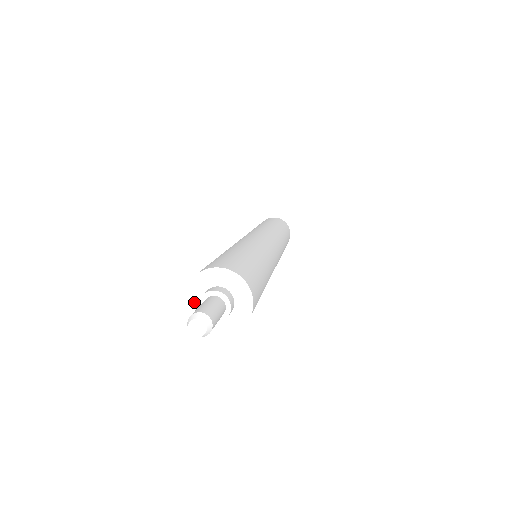
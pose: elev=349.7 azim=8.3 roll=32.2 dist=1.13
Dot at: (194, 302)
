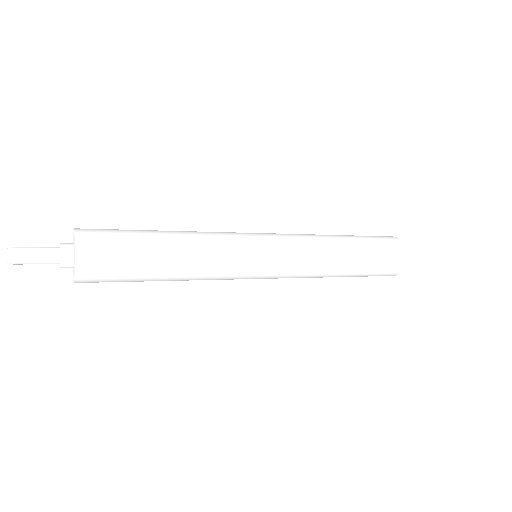
Dot at: occluded
